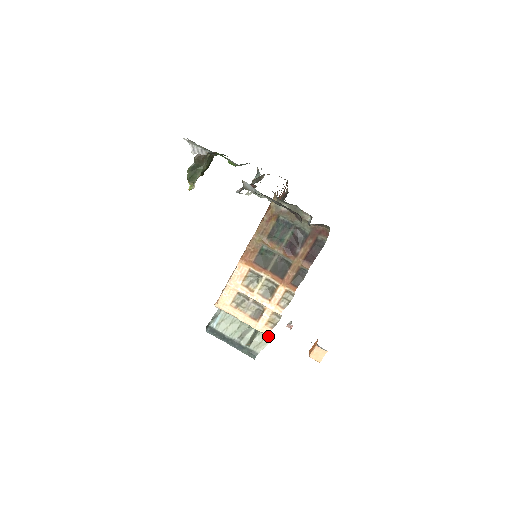
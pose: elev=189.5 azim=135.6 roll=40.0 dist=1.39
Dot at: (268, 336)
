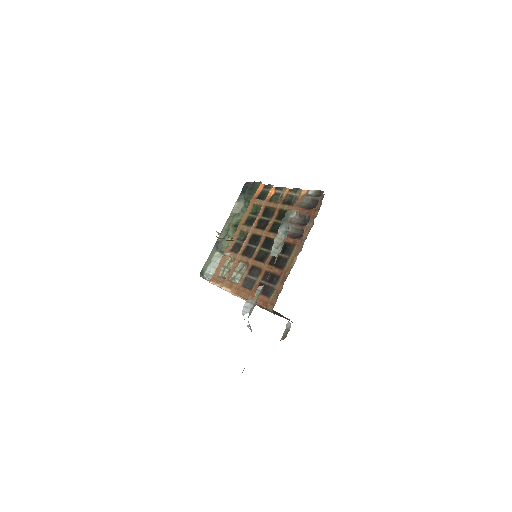
Dot at: occluded
